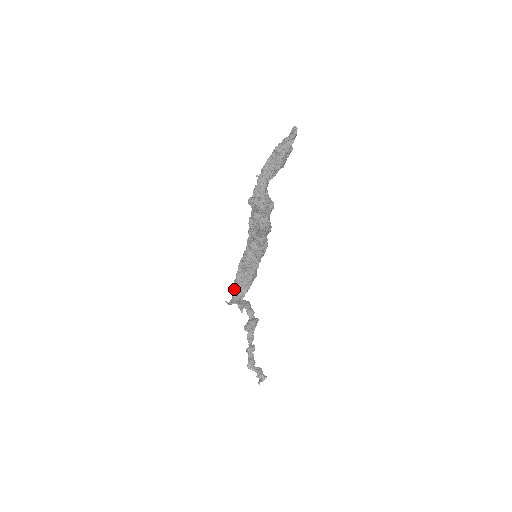
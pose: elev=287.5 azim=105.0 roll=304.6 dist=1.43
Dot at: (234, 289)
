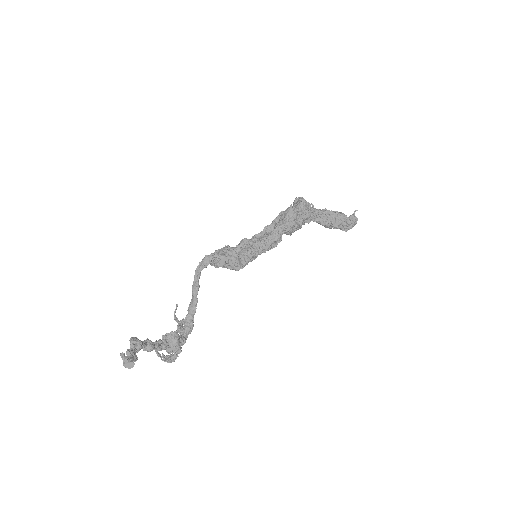
Dot at: occluded
